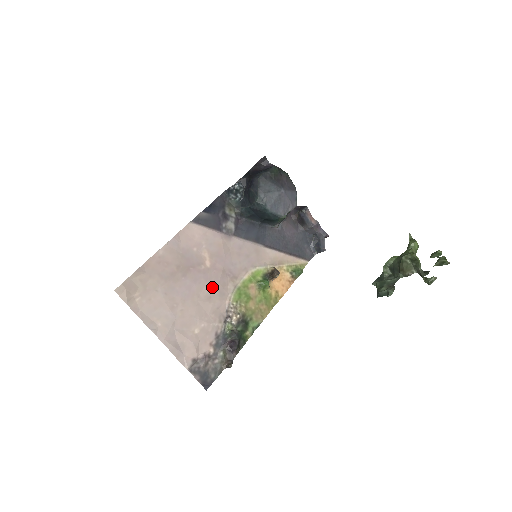
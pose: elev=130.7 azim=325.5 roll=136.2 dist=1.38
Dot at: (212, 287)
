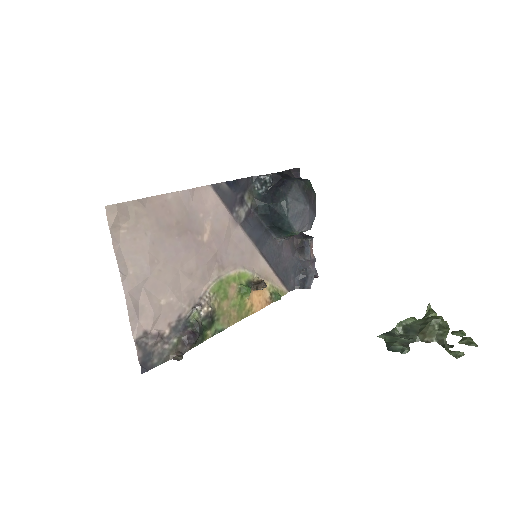
Dot at: (198, 264)
